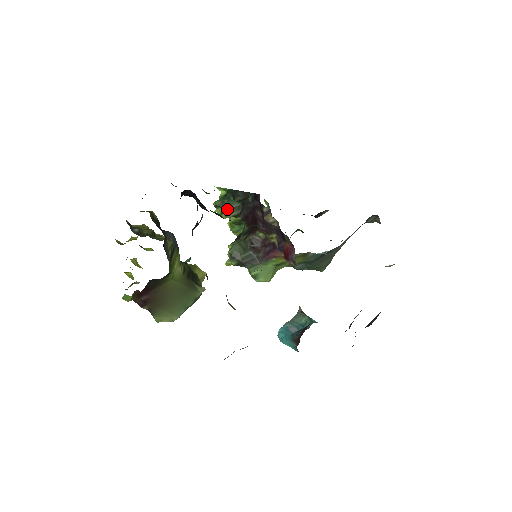
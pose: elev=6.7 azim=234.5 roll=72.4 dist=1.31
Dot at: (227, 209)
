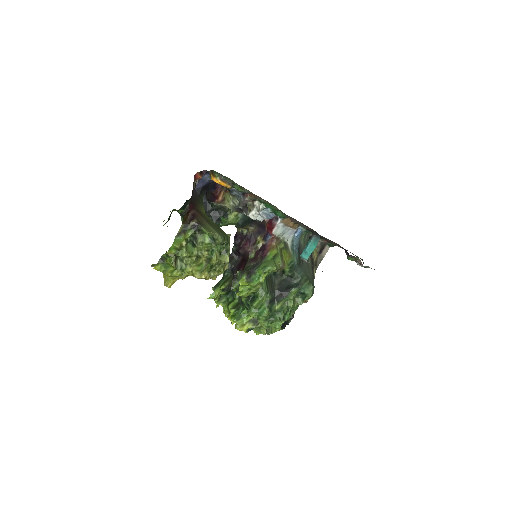
Dot at: (223, 282)
